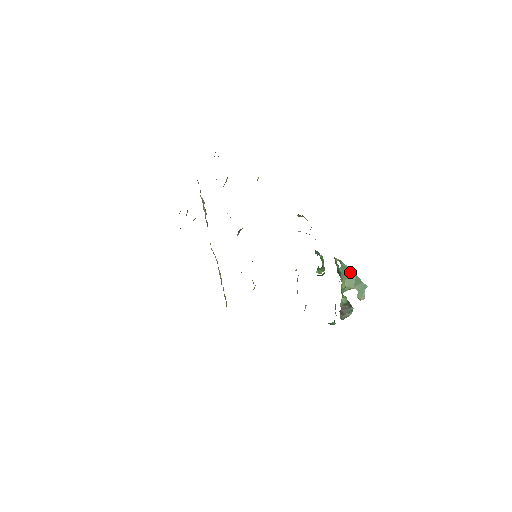
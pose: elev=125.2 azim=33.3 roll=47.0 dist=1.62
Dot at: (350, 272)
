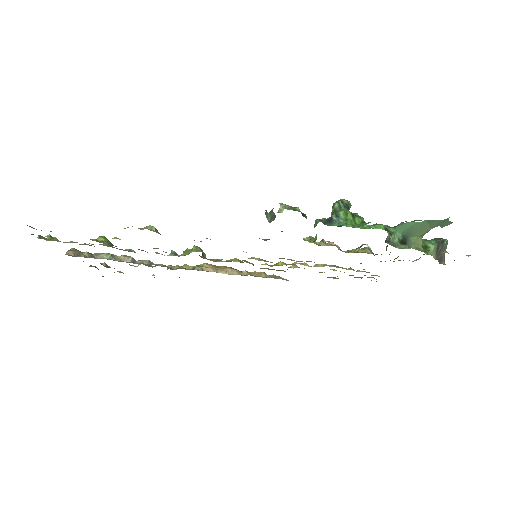
Dot at: (415, 225)
